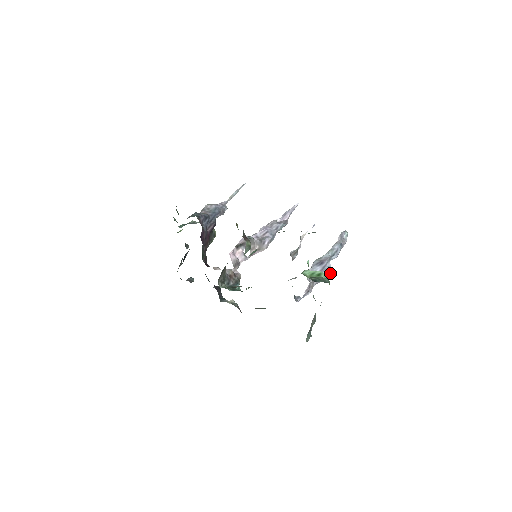
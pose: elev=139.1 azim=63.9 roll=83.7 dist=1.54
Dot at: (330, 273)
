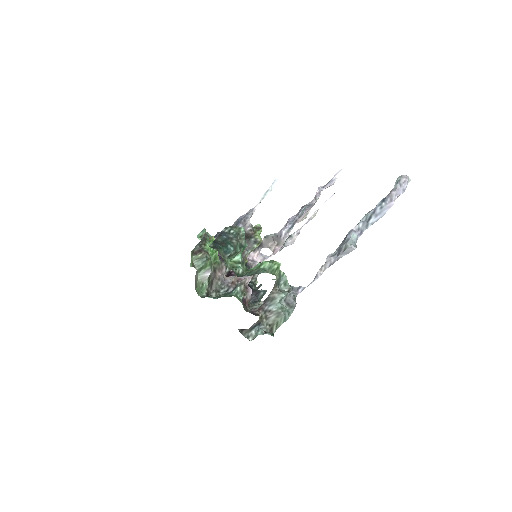
Dot at: (345, 247)
